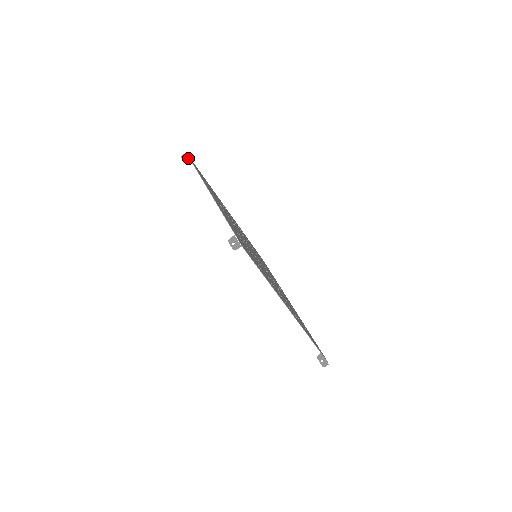
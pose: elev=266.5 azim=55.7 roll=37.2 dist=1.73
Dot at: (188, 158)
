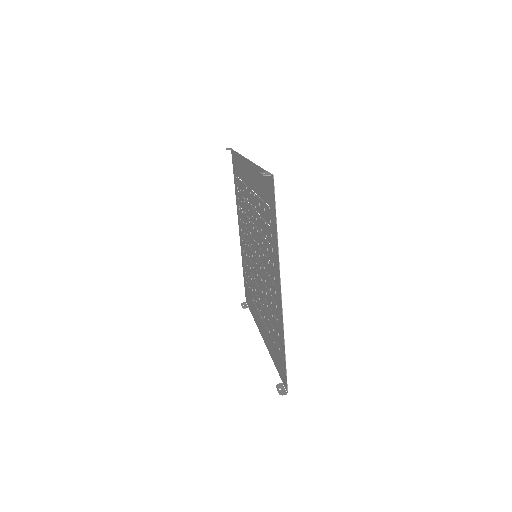
Dot at: (232, 149)
